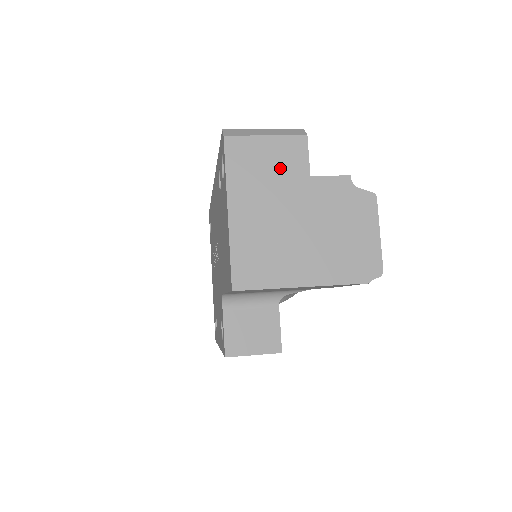
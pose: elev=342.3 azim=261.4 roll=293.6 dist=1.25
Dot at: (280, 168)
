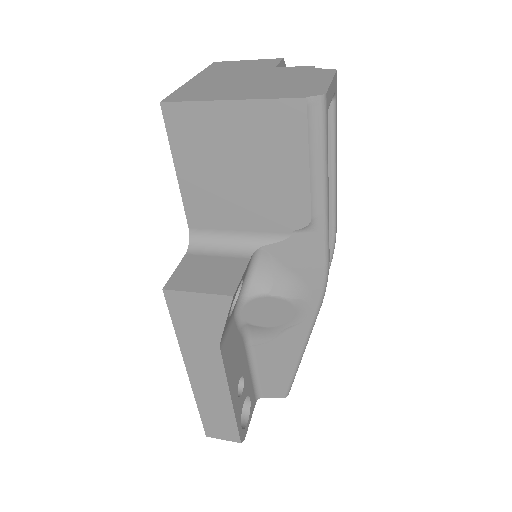
Dot at: (250, 67)
